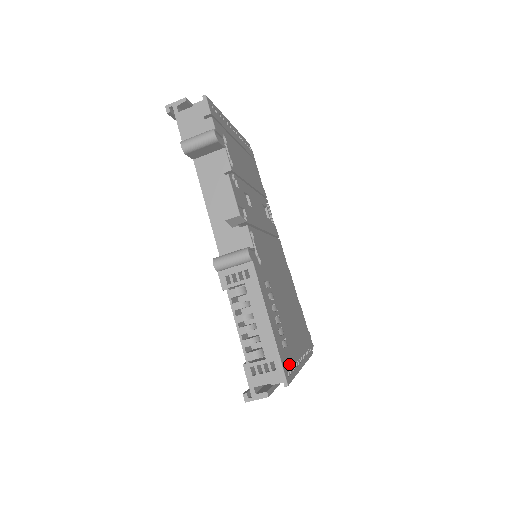
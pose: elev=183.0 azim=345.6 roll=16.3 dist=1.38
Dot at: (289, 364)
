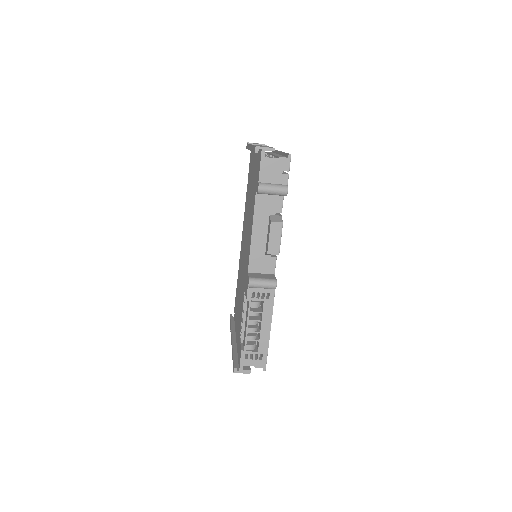
Dot at: occluded
